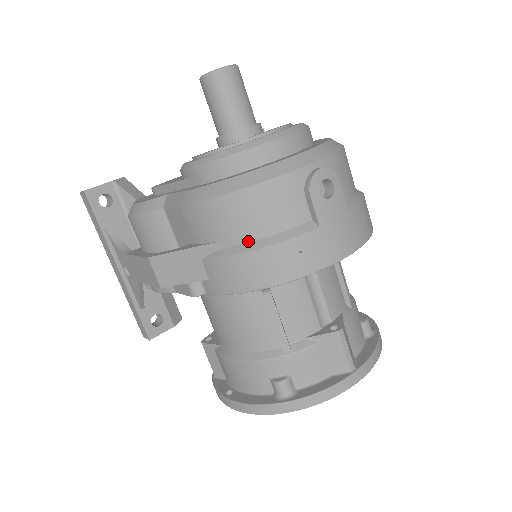
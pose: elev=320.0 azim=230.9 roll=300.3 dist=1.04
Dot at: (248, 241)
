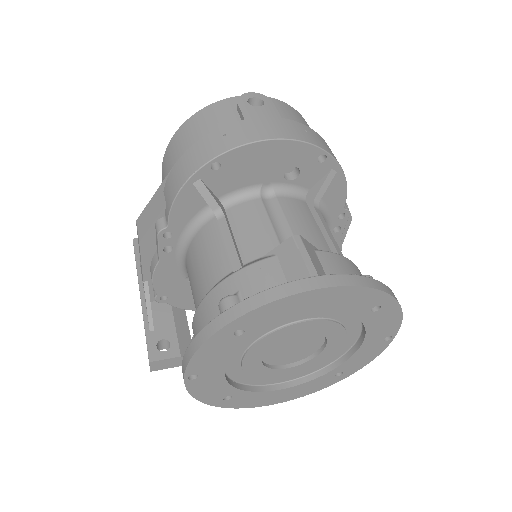
Dot at: occluded
